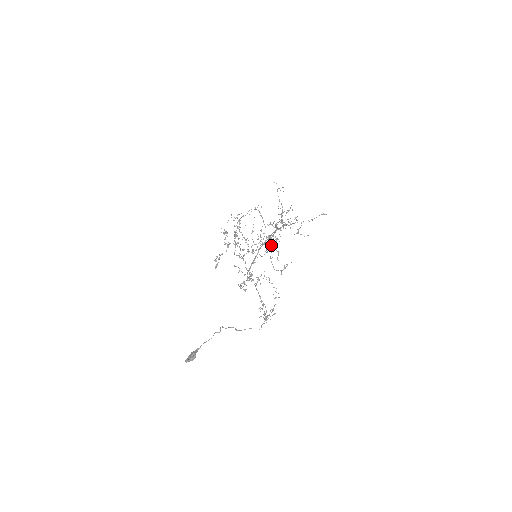
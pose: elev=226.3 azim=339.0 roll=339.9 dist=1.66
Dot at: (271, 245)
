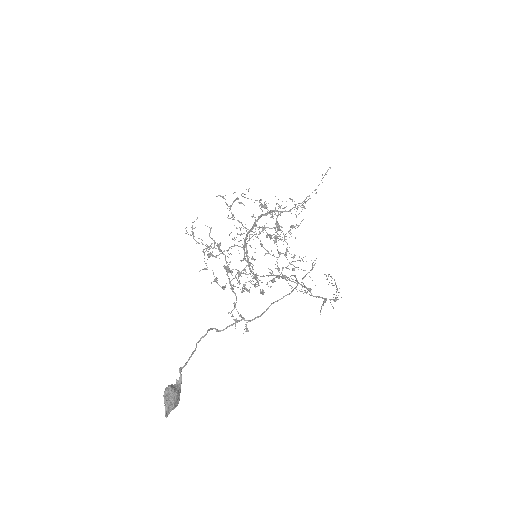
Dot at: occluded
